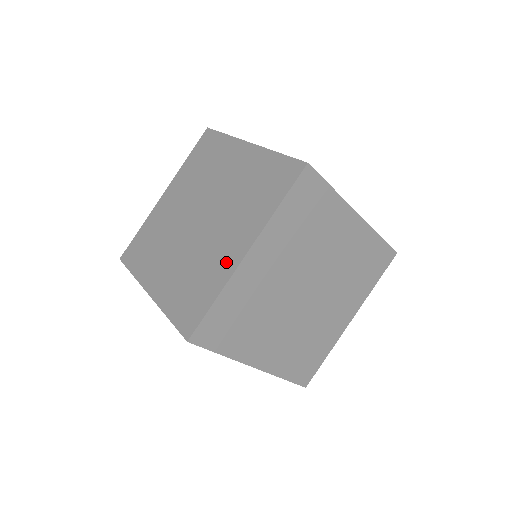
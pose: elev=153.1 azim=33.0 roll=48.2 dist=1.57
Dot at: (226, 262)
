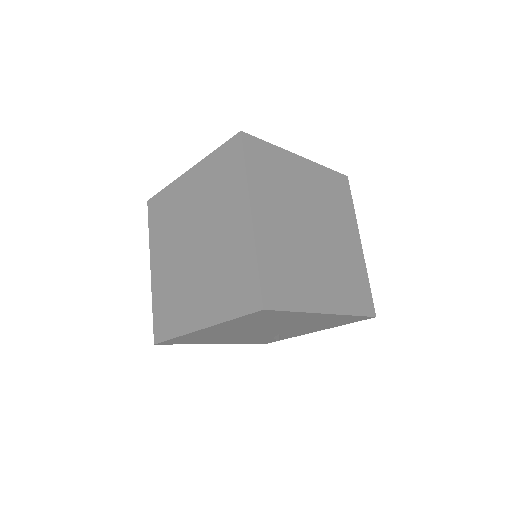
Dot at: (242, 237)
